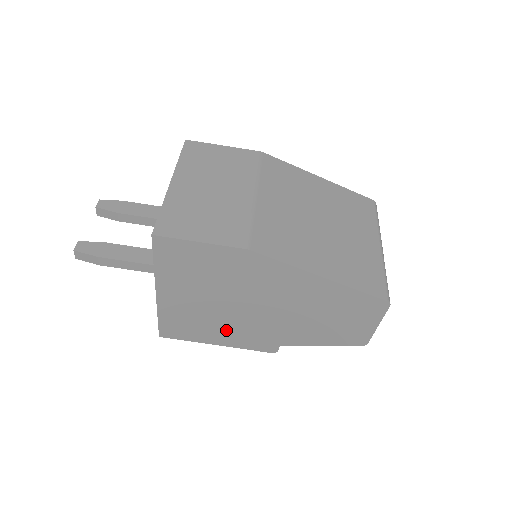
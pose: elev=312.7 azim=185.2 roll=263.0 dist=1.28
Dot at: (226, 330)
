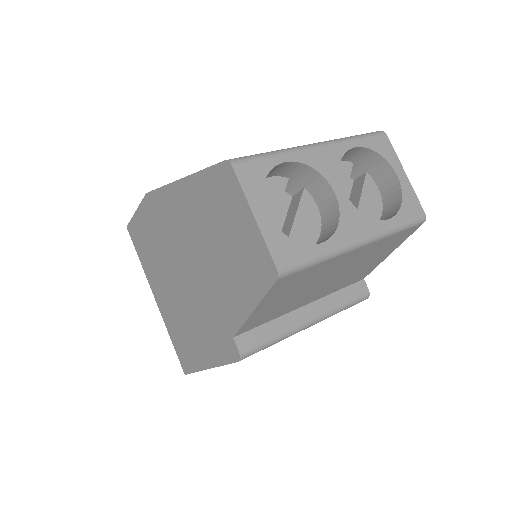
Dot at: (198, 332)
